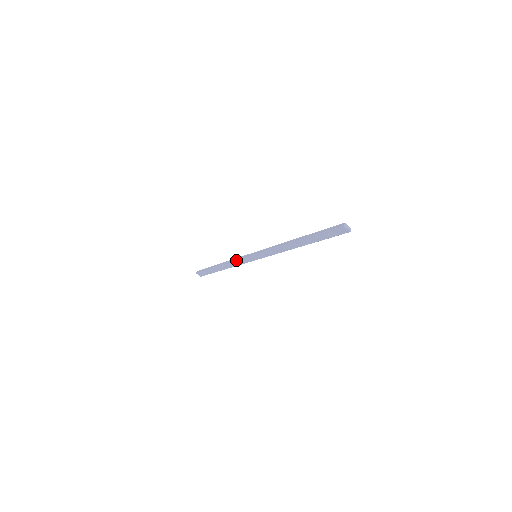
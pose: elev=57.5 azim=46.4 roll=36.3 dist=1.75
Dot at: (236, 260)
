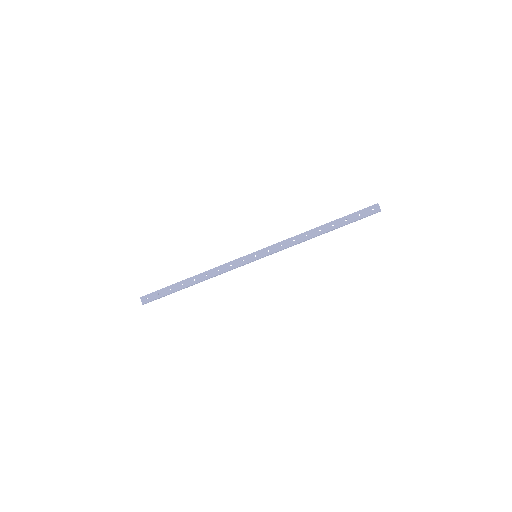
Dot at: (225, 263)
